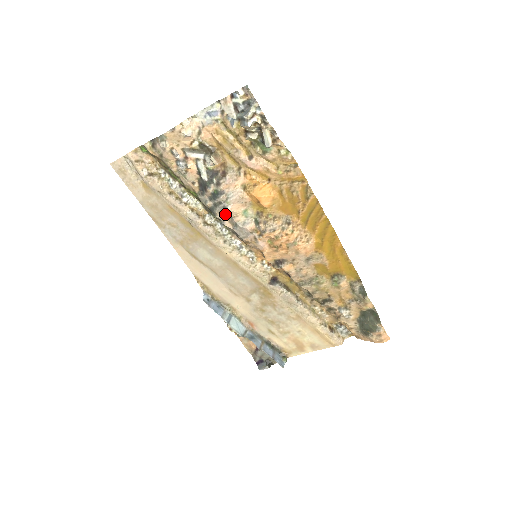
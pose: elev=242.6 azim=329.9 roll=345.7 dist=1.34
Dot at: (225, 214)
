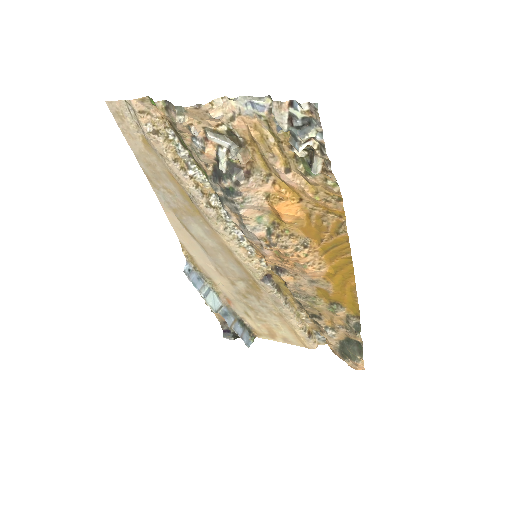
Dot at: (235, 212)
